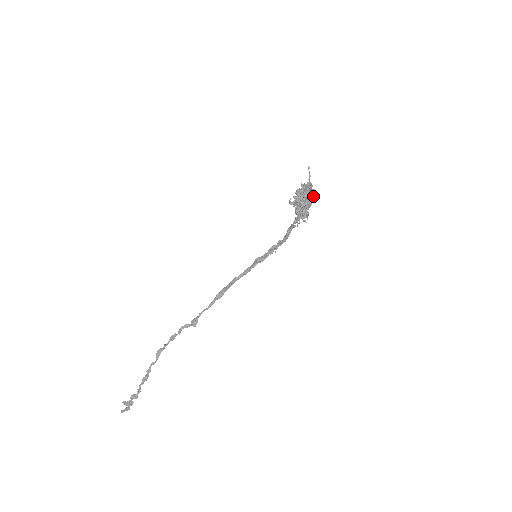
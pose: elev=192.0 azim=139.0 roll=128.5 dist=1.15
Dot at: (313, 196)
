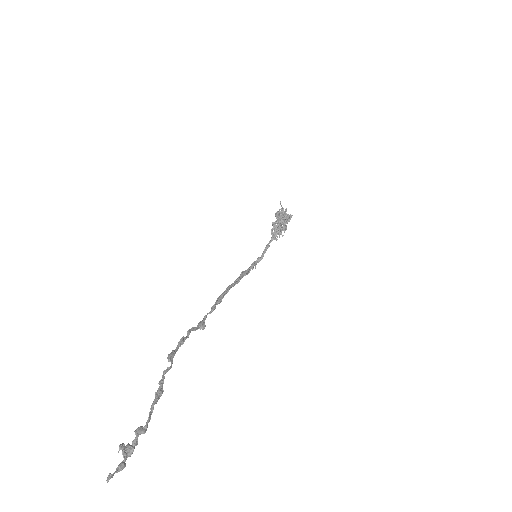
Dot at: (290, 215)
